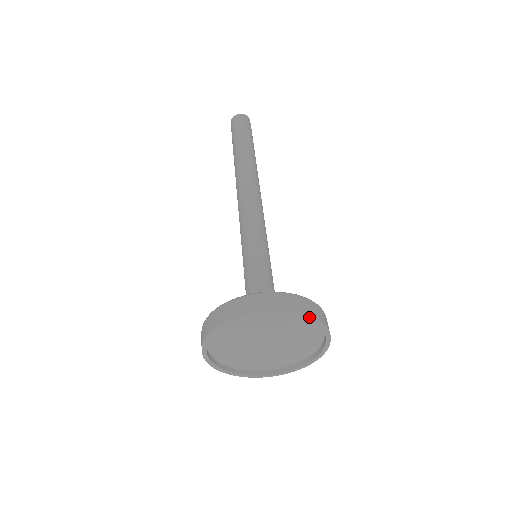
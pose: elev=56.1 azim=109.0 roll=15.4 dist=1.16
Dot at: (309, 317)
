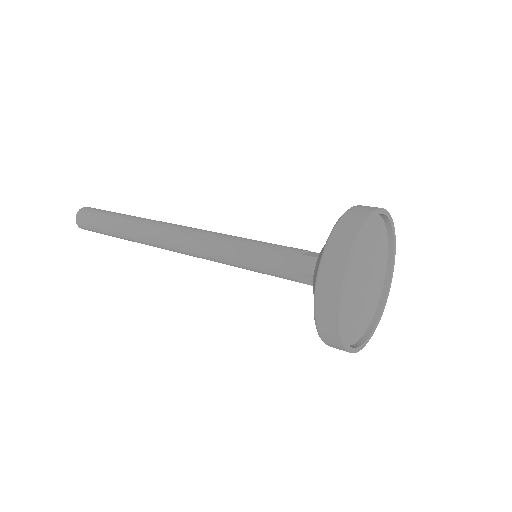
Dot at: (376, 211)
